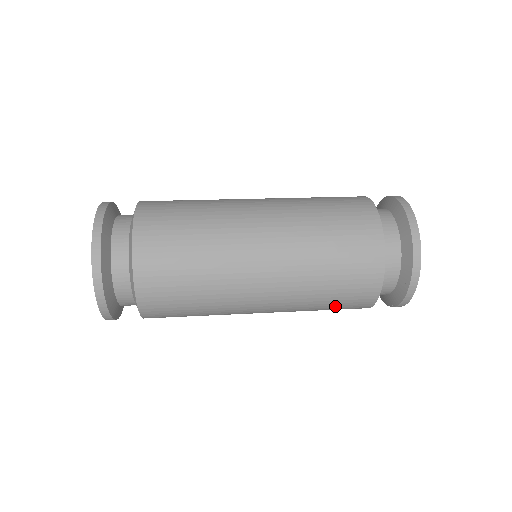
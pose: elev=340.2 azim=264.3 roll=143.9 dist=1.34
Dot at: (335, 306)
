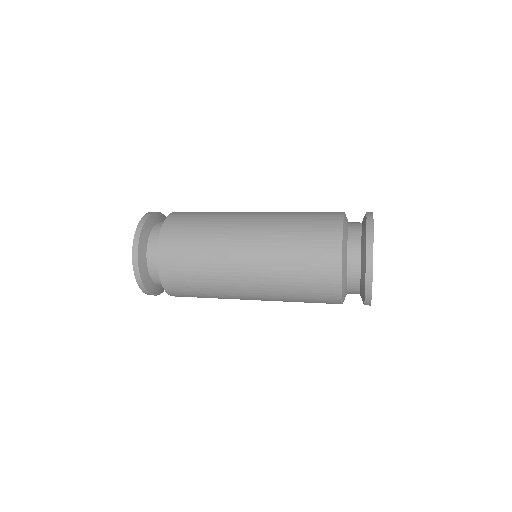
Dot at: occluded
